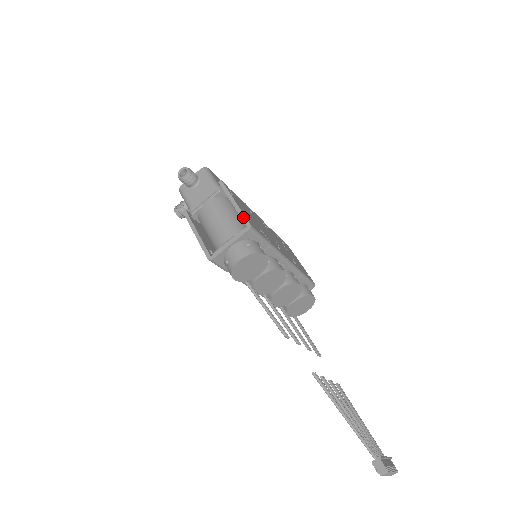
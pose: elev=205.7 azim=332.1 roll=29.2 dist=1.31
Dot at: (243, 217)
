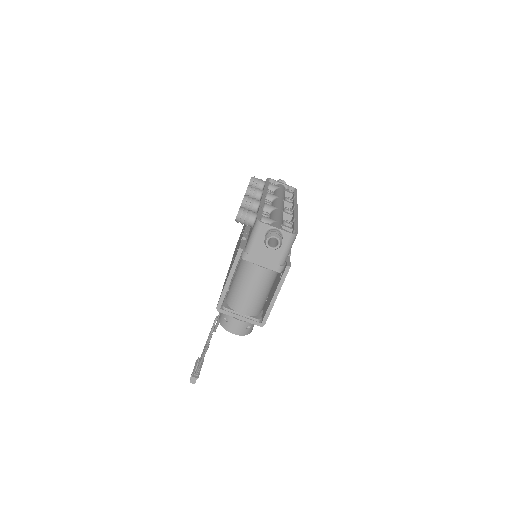
Dot at: (267, 315)
